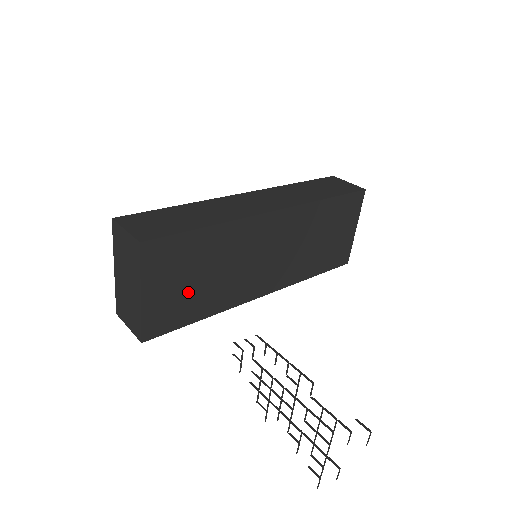
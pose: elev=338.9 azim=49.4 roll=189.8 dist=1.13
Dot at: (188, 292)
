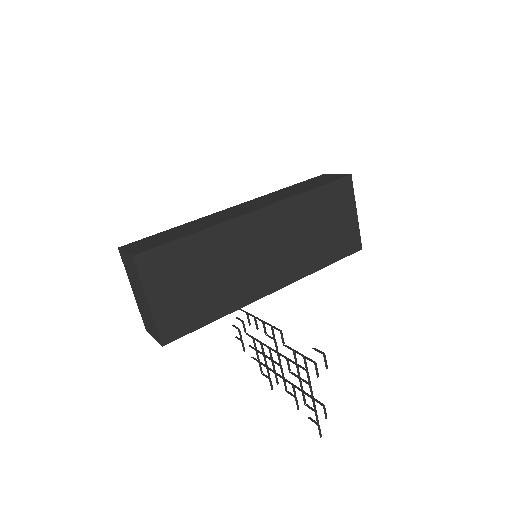
Dot at: (193, 295)
